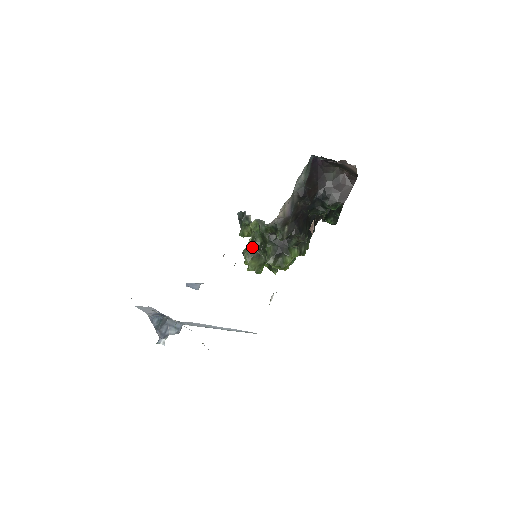
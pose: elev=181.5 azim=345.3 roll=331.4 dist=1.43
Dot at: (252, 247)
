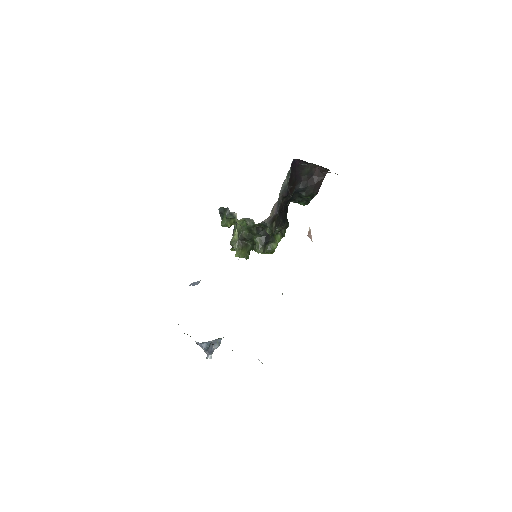
Dot at: (240, 239)
